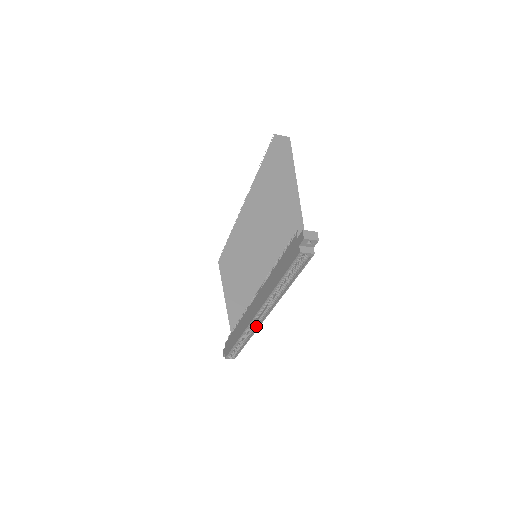
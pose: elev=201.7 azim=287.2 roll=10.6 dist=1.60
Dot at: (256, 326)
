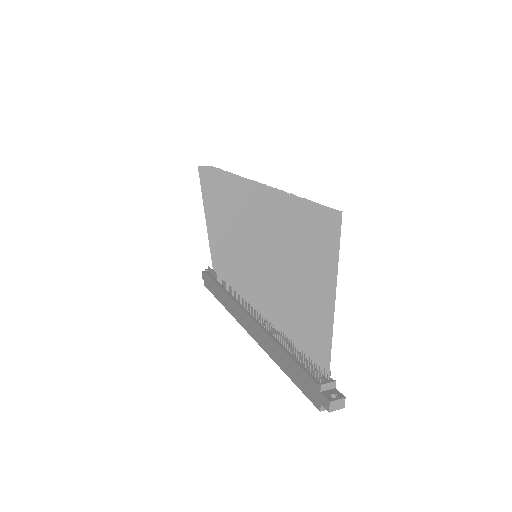
Dot at: occluded
